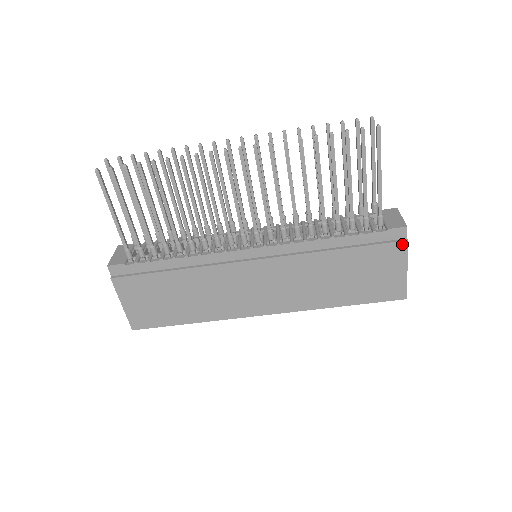
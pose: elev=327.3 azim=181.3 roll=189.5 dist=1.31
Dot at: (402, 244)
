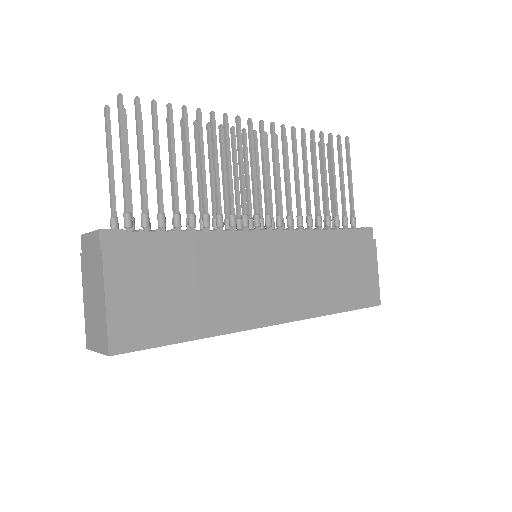
Dot at: (373, 242)
